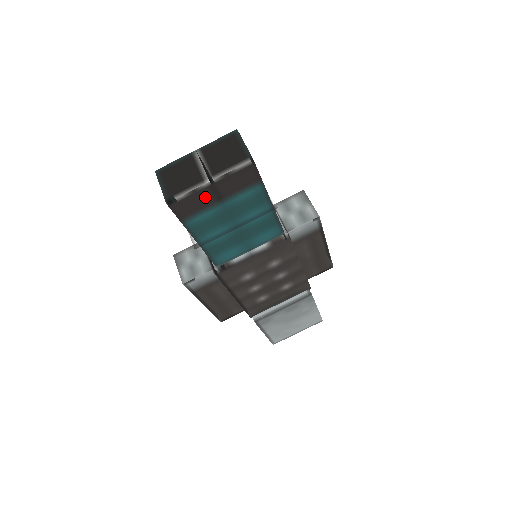
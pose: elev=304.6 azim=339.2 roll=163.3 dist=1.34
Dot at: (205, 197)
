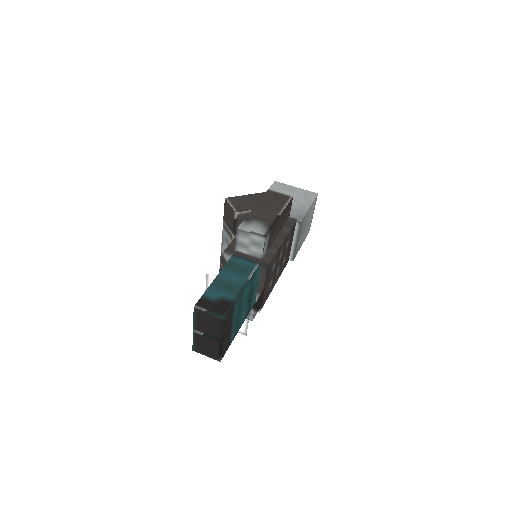
Dot at: (226, 338)
